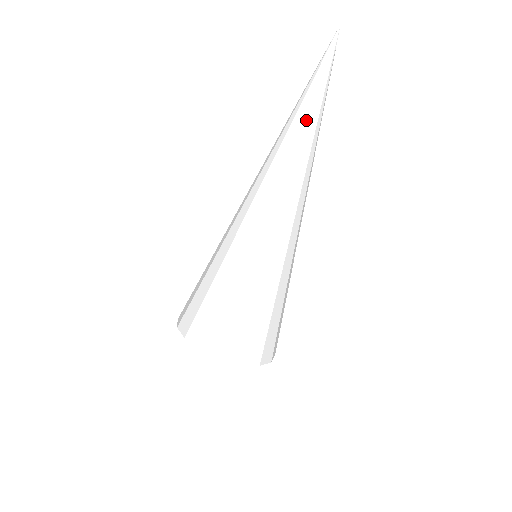
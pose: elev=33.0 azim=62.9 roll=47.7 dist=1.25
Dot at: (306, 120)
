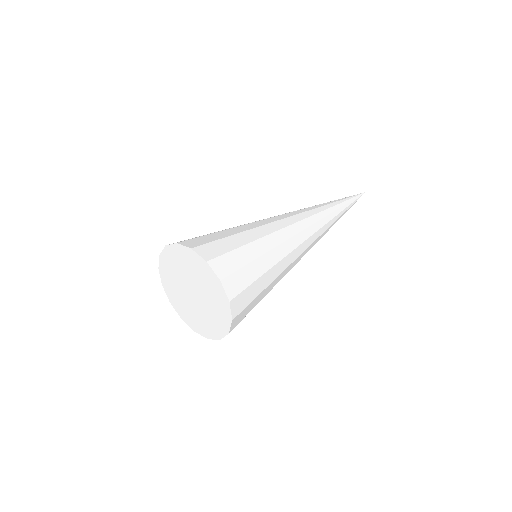
Dot at: (337, 210)
